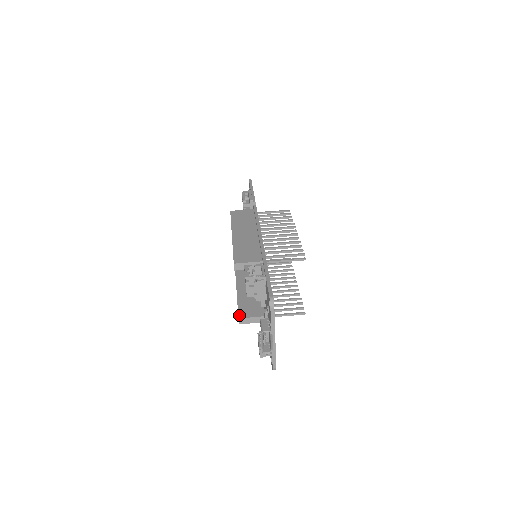
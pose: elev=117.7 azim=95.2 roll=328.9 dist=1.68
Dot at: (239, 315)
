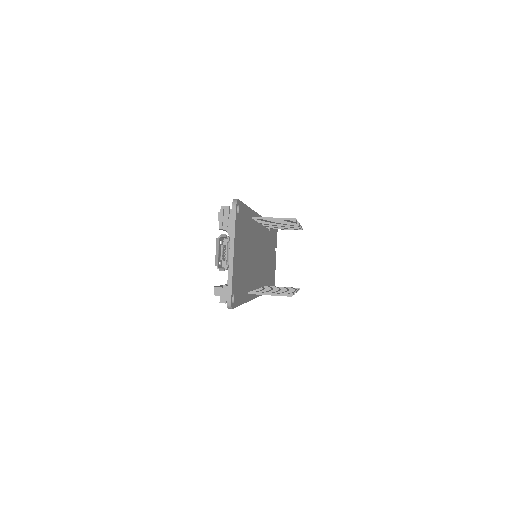
Dot at: (216, 286)
